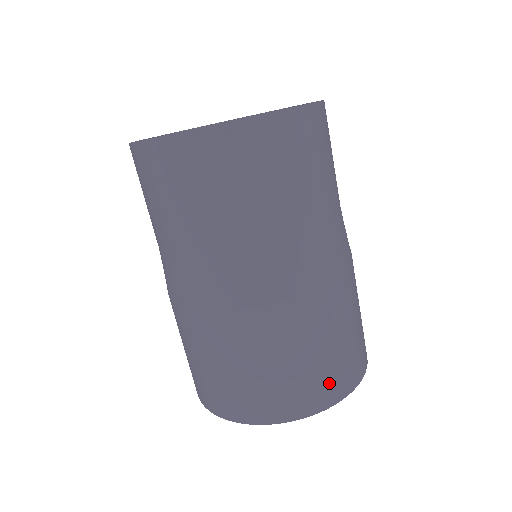
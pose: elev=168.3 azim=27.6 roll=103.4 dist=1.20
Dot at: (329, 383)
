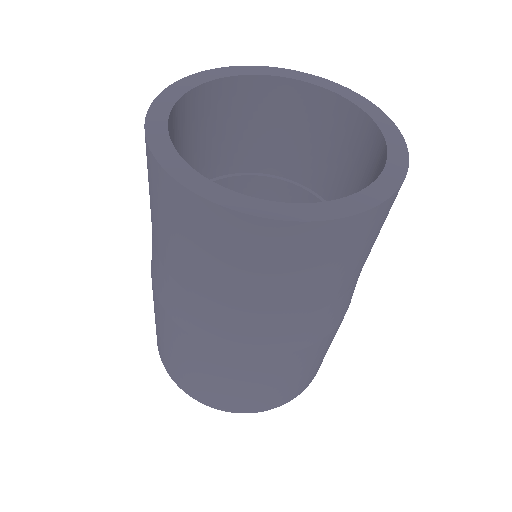
Dot at: (309, 379)
